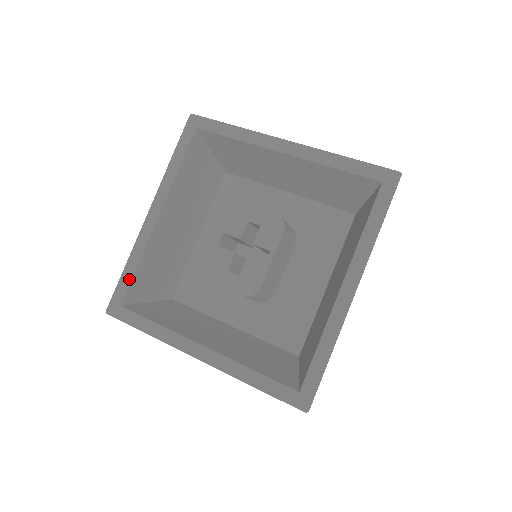
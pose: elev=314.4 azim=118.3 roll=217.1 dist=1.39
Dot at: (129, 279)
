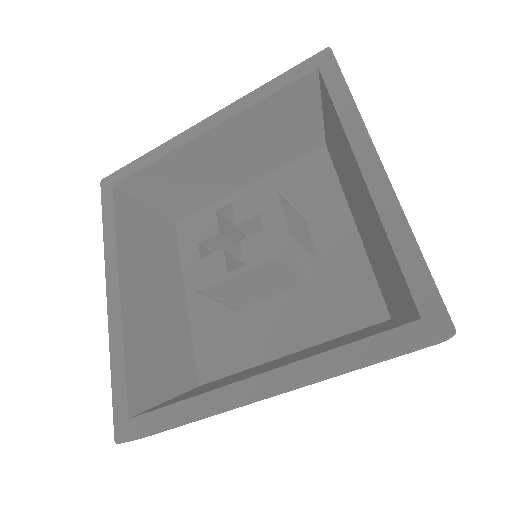
Dot at: (137, 169)
